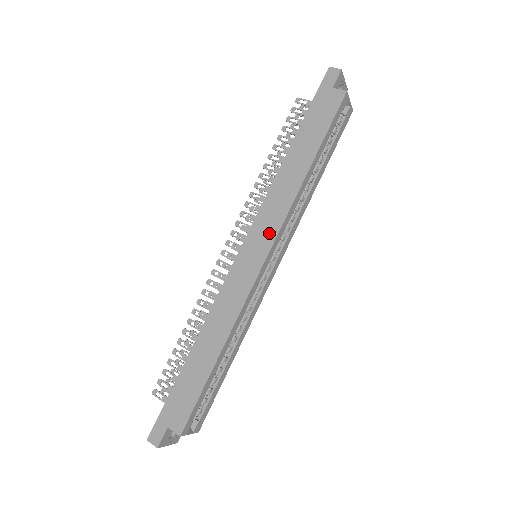
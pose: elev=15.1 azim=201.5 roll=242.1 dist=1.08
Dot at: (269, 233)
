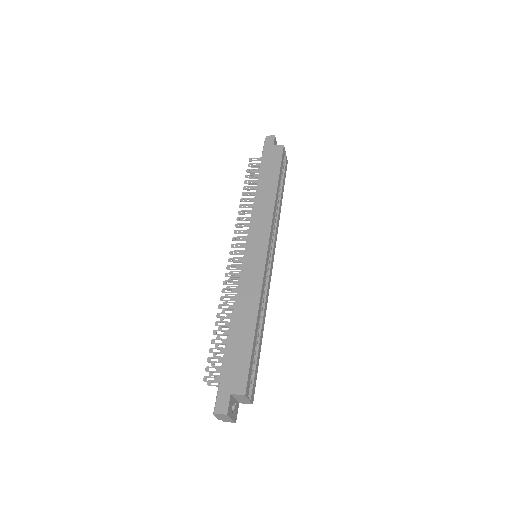
Dot at: (264, 233)
